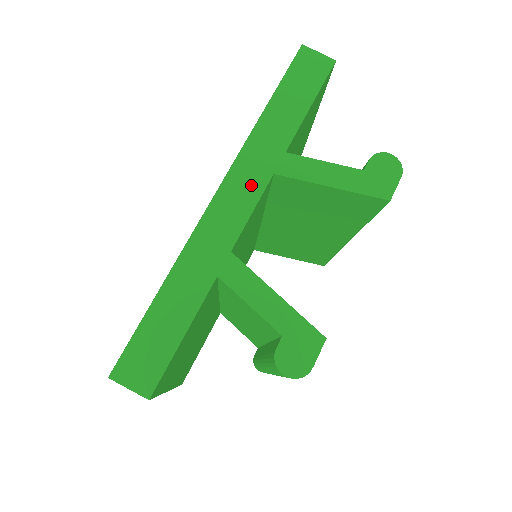
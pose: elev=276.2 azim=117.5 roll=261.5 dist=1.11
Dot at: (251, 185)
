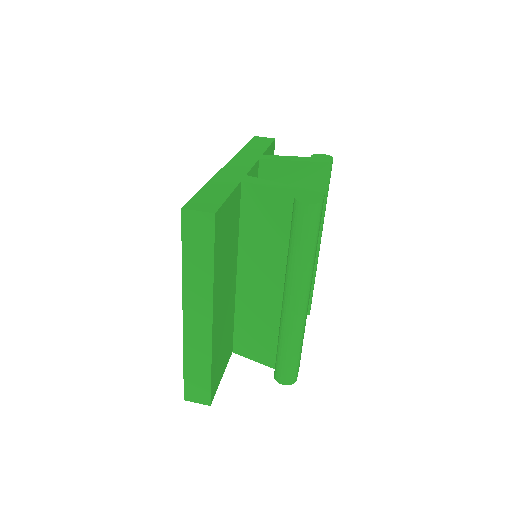
Dot at: (247, 161)
